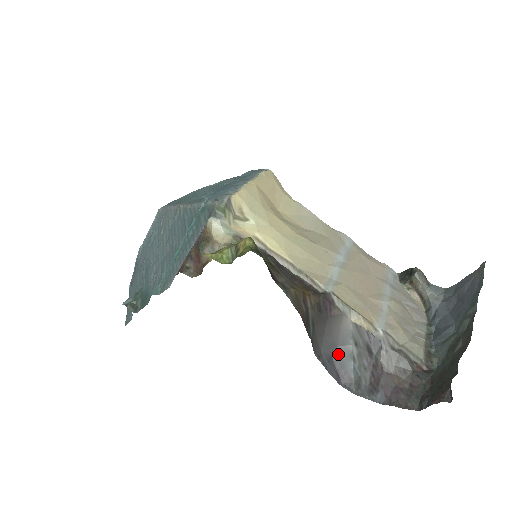
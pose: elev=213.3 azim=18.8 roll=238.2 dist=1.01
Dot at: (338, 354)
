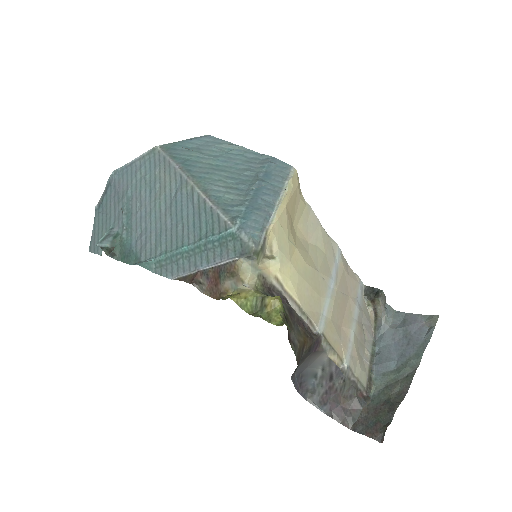
Dot at: (306, 372)
